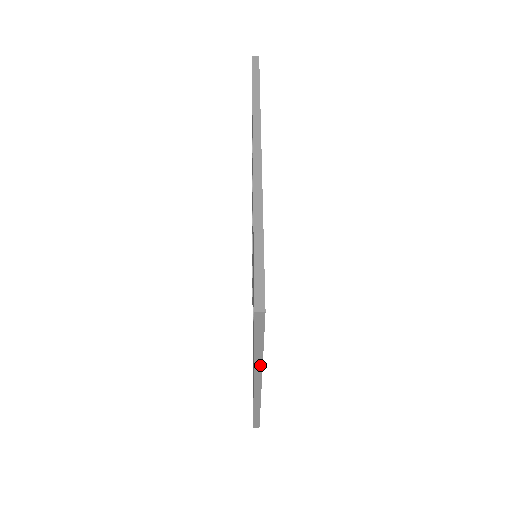
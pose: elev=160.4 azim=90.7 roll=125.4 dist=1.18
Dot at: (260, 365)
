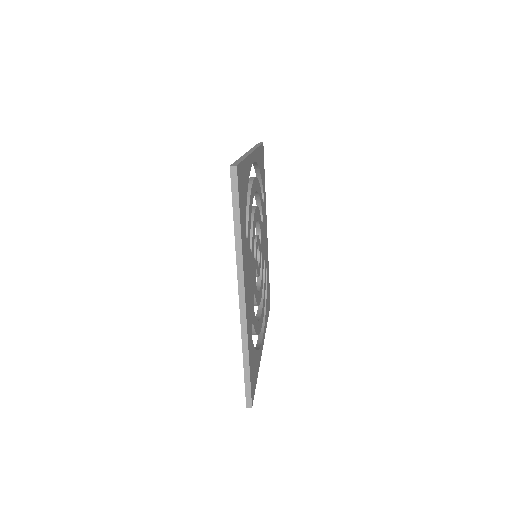
Dot at: (240, 252)
